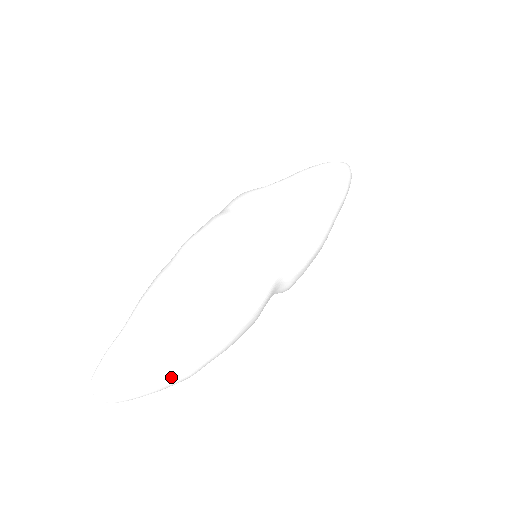
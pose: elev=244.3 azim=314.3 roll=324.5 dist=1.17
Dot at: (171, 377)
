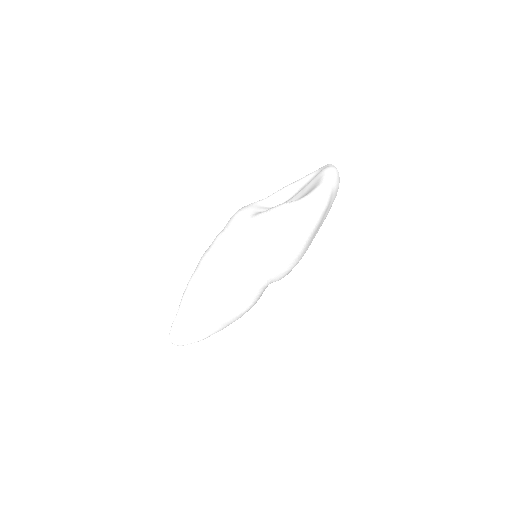
Dot at: (207, 336)
